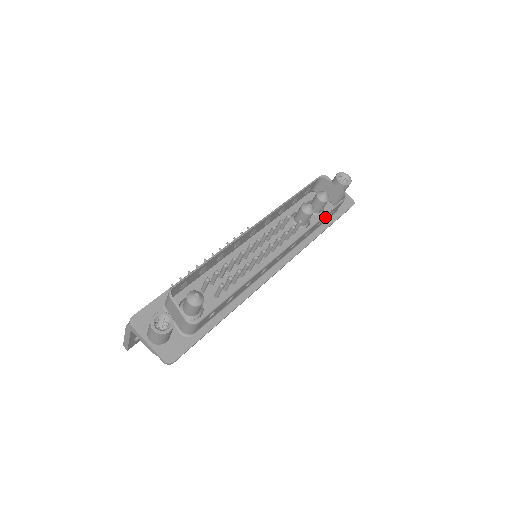
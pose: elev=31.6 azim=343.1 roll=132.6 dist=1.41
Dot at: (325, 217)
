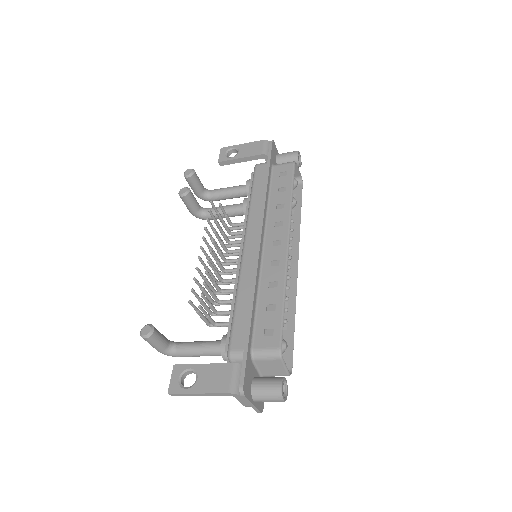
Dot at: (295, 208)
